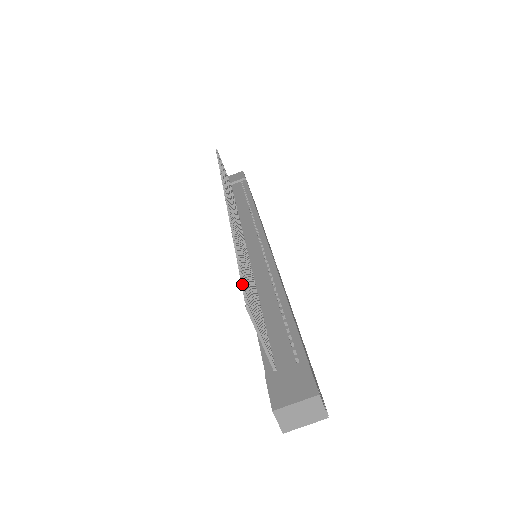
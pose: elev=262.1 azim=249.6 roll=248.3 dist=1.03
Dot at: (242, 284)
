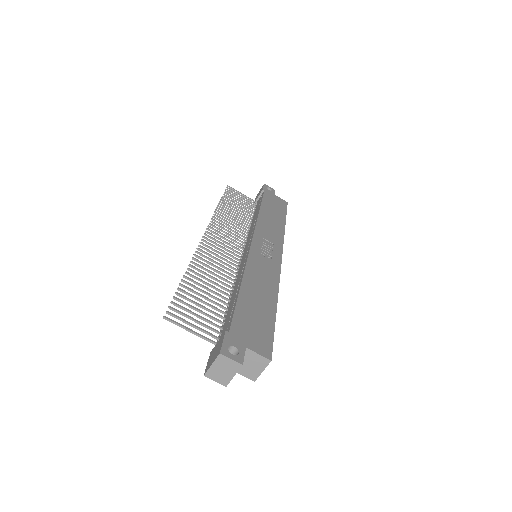
Dot at: (170, 302)
